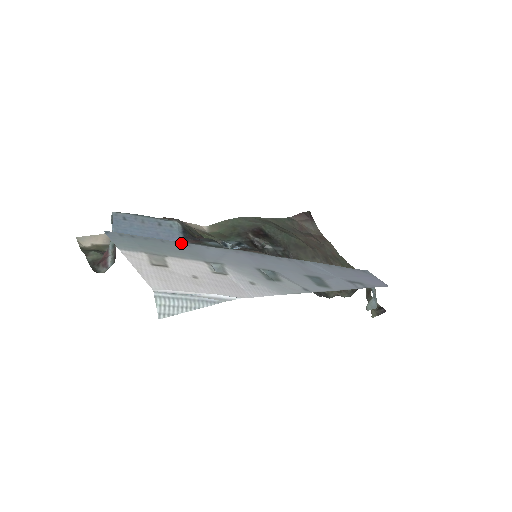
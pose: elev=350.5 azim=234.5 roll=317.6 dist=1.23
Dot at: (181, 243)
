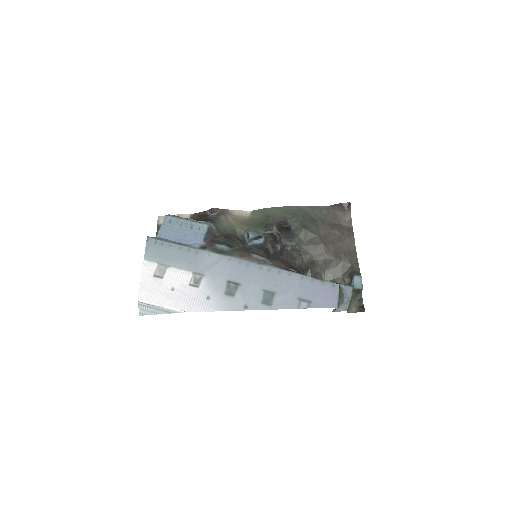
Dot at: (192, 250)
